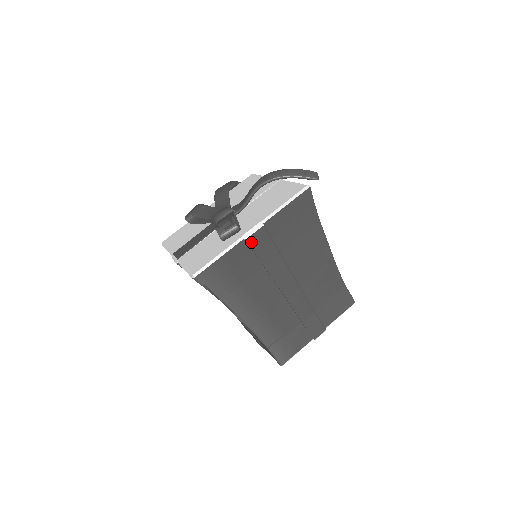
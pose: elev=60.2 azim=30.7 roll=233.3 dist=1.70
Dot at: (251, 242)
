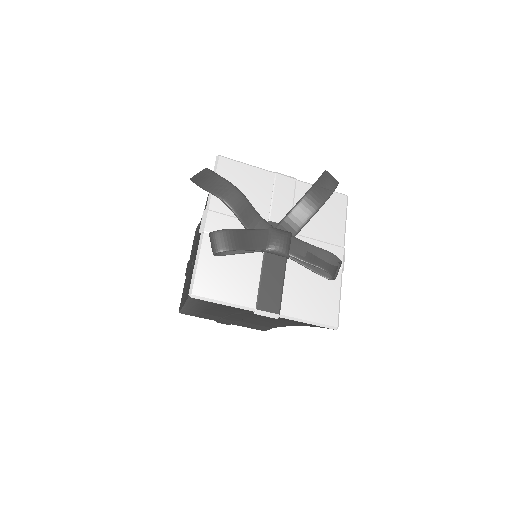
Dot at: occluded
